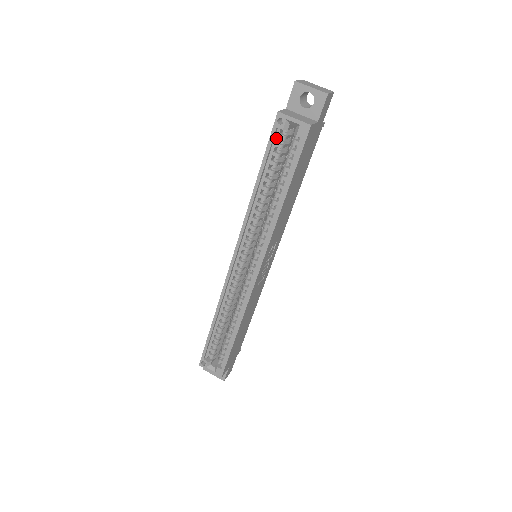
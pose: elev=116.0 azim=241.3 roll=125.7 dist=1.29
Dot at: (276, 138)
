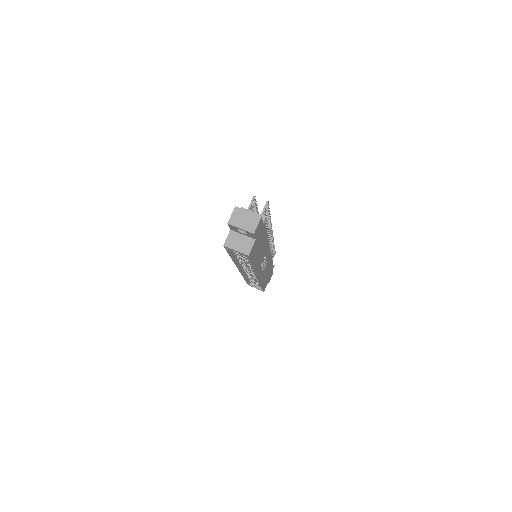
Dot at: occluded
